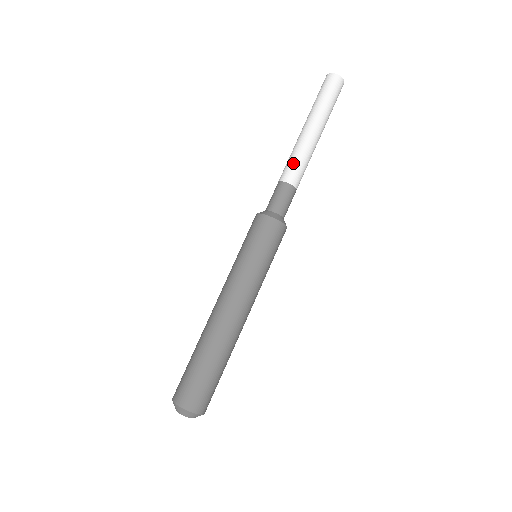
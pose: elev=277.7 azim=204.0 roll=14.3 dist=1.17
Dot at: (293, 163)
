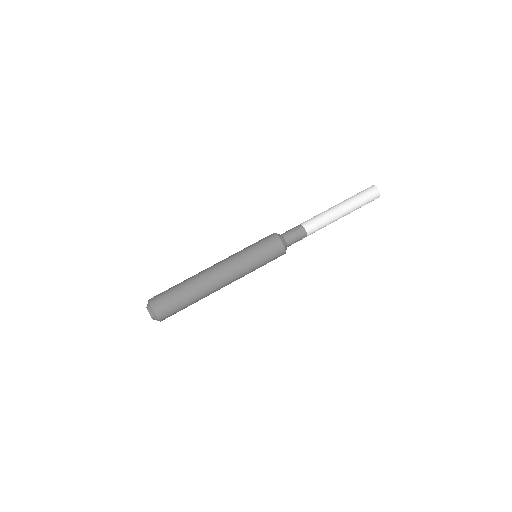
Dot at: (316, 220)
